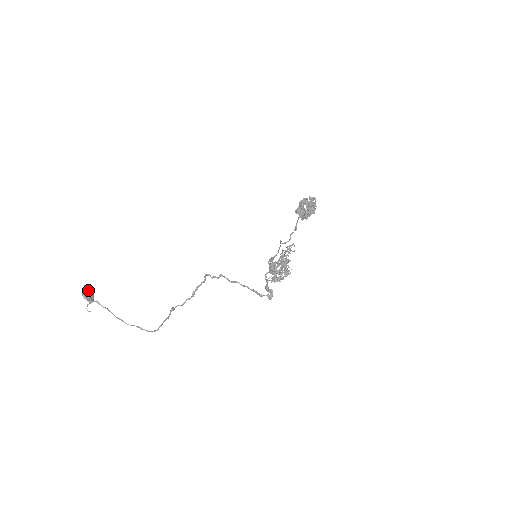
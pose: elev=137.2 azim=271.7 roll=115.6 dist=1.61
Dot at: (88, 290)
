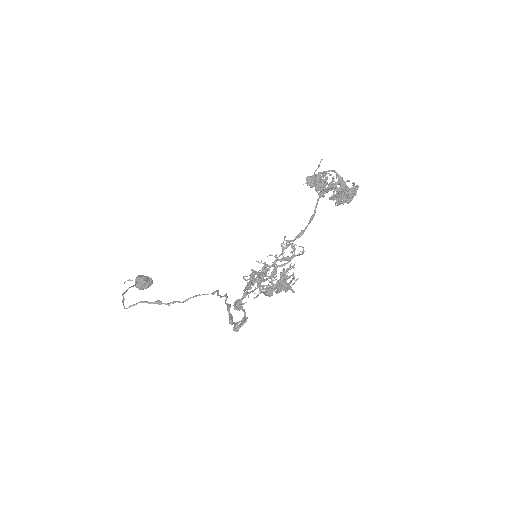
Dot at: (146, 278)
